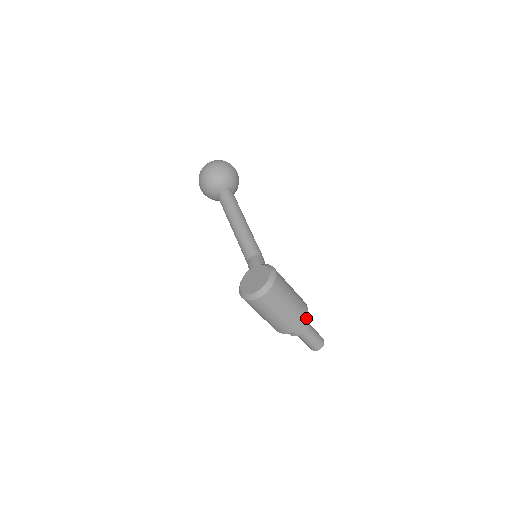
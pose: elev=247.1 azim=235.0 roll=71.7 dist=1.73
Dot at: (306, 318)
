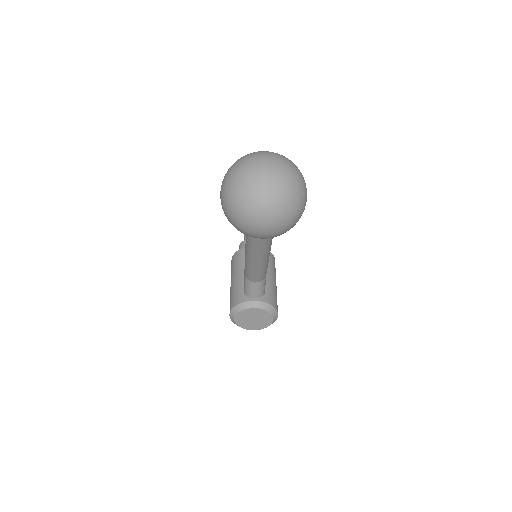
Dot at: occluded
